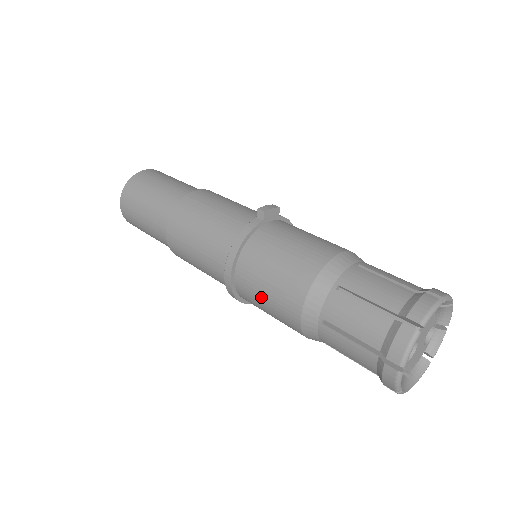
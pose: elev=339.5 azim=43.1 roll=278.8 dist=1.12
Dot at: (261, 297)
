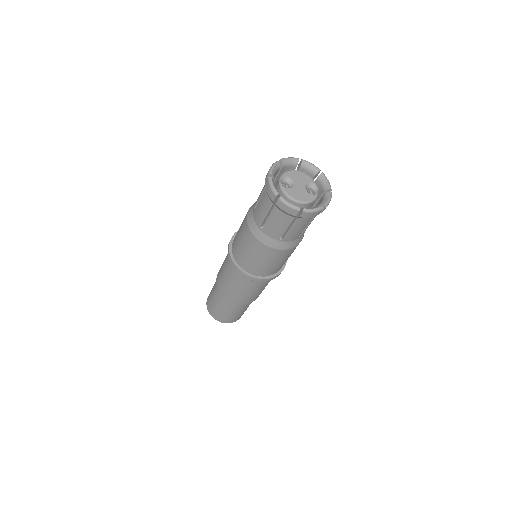
Dot at: (238, 239)
